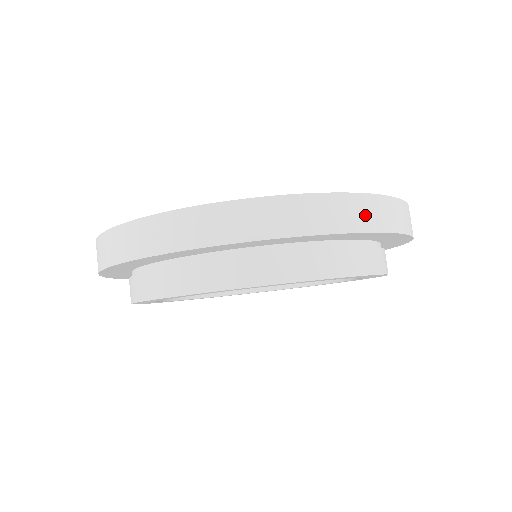
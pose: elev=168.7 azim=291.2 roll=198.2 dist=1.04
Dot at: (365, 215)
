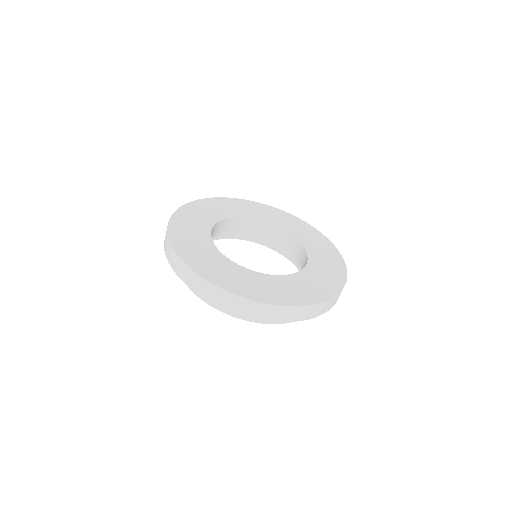
Dot at: occluded
